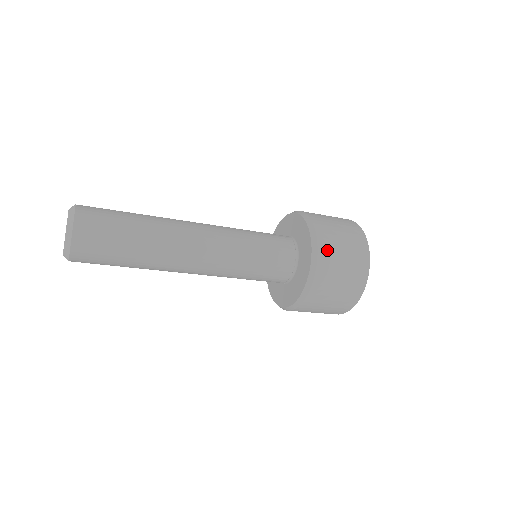
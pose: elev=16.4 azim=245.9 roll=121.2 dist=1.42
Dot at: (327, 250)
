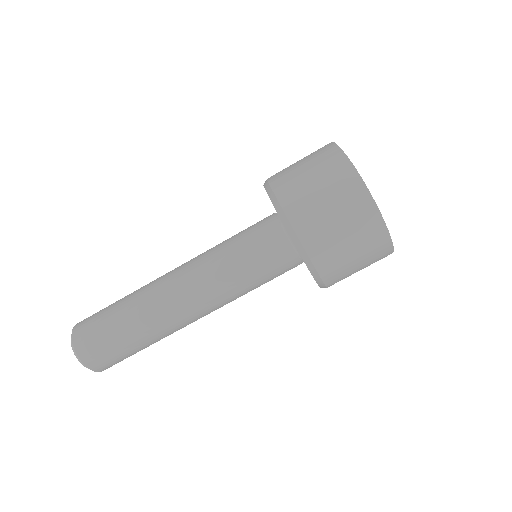
Dot at: (293, 199)
